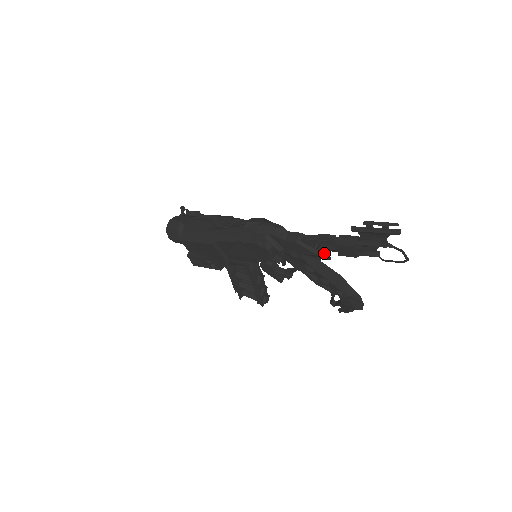
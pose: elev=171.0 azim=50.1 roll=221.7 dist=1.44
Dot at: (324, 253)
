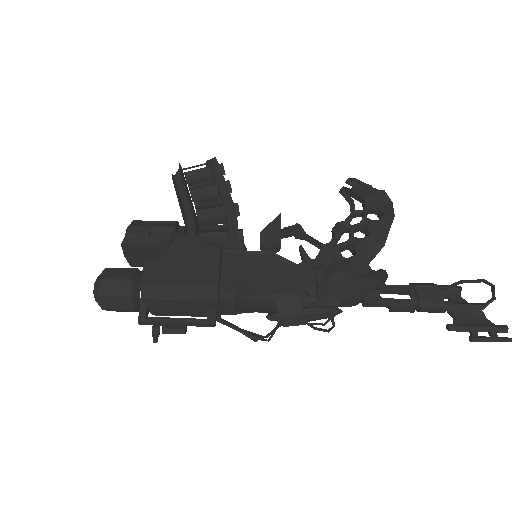
Dot at: occluded
